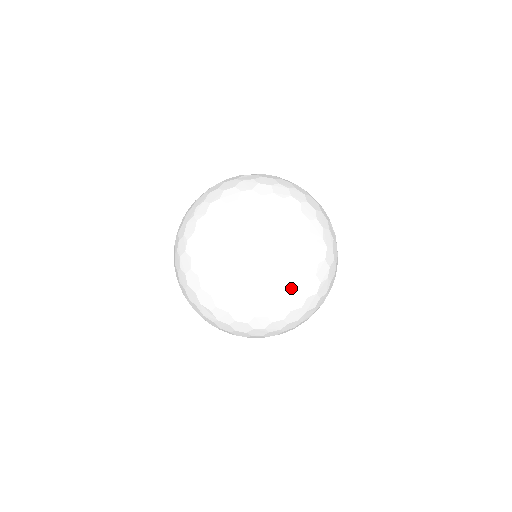
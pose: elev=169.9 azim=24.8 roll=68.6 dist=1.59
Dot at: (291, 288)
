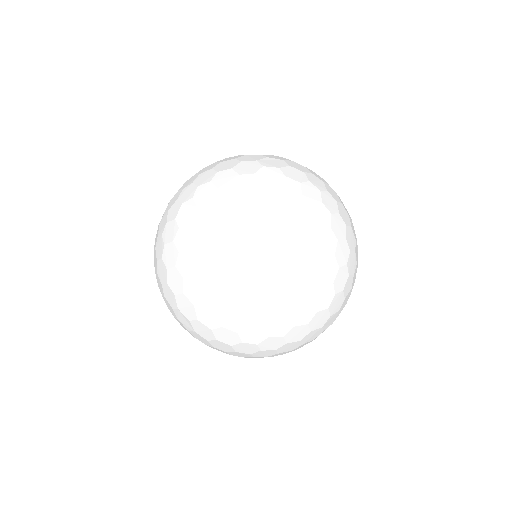
Dot at: (296, 320)
